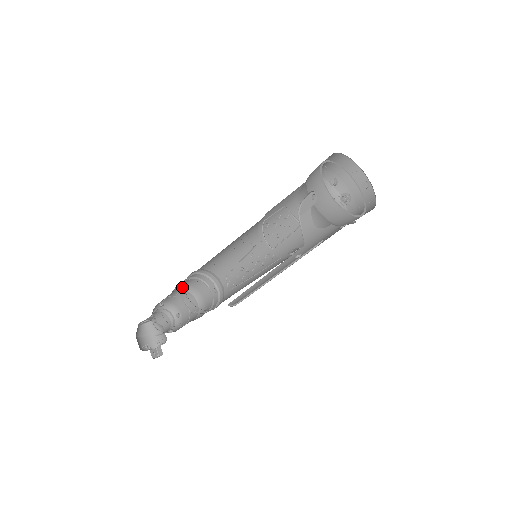
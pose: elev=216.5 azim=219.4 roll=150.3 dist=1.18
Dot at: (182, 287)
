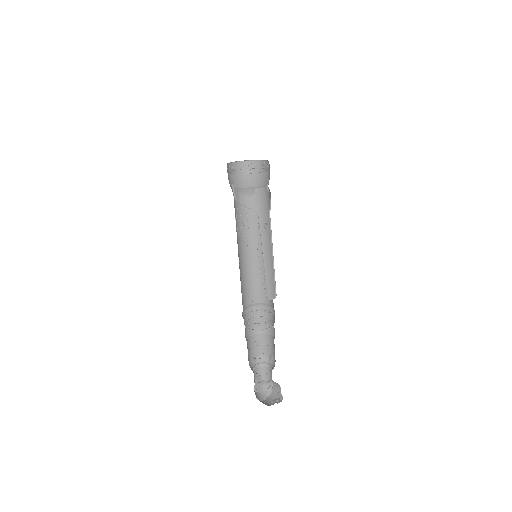
Dot at: (253, 333)
